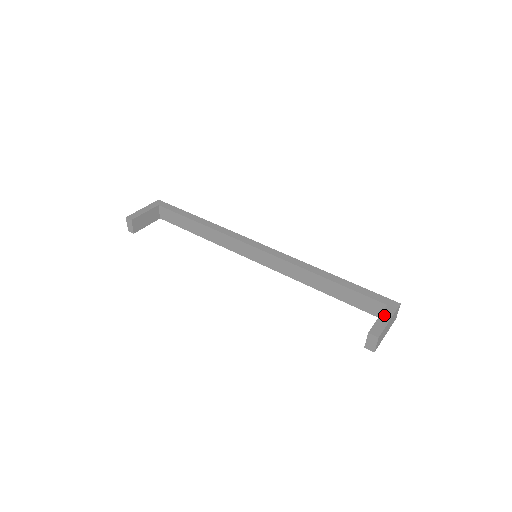
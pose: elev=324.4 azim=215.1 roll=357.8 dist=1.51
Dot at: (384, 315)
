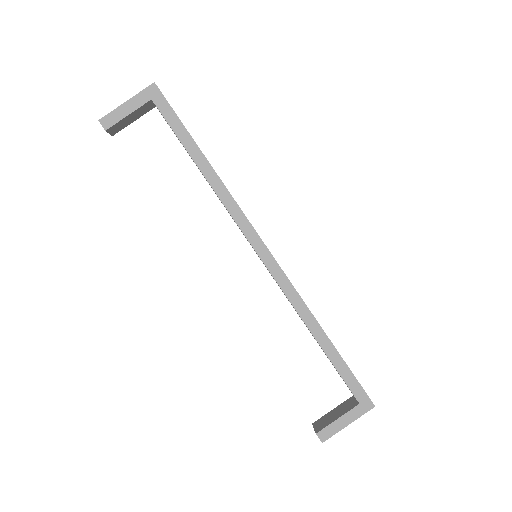
Dot at: (347, 417)
